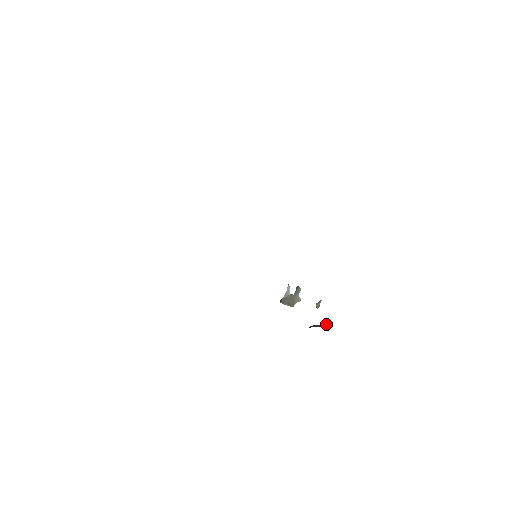
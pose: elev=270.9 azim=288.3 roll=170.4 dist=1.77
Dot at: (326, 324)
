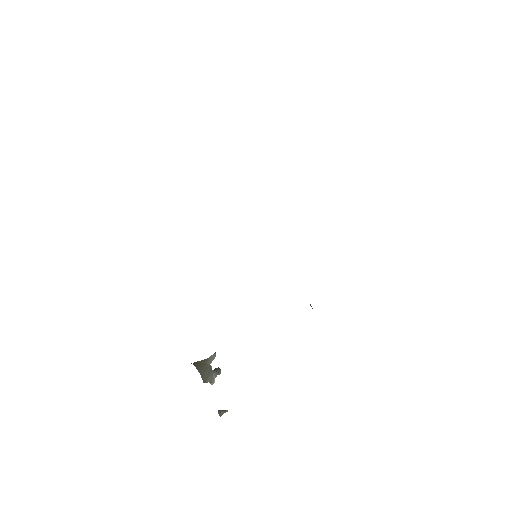
Dot at: occluded
